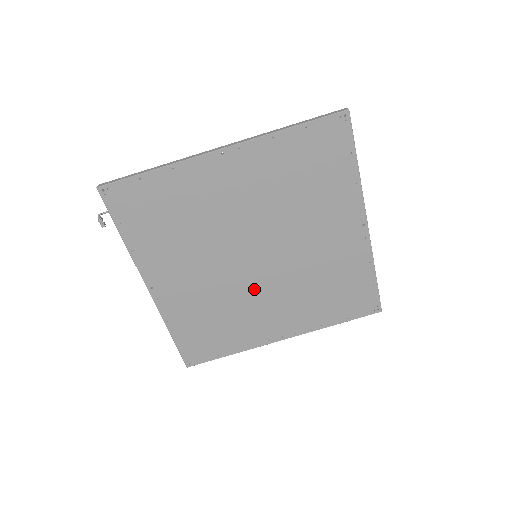
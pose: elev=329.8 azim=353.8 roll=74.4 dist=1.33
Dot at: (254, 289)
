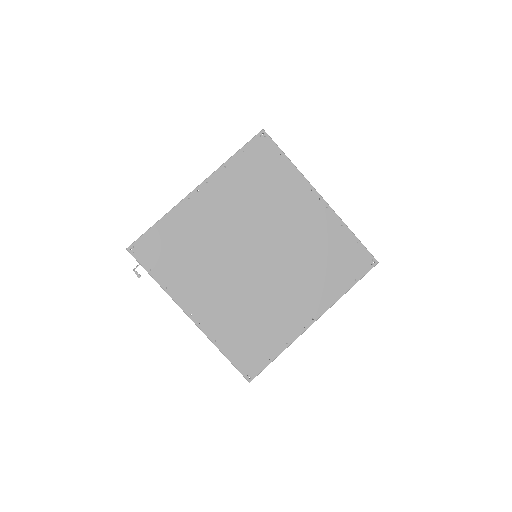
Dot at: (268, 284)
